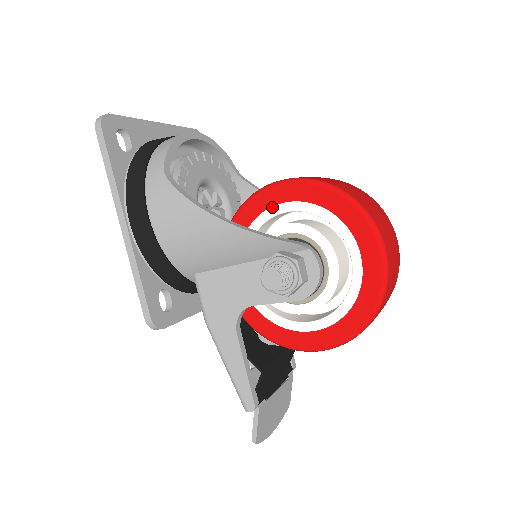
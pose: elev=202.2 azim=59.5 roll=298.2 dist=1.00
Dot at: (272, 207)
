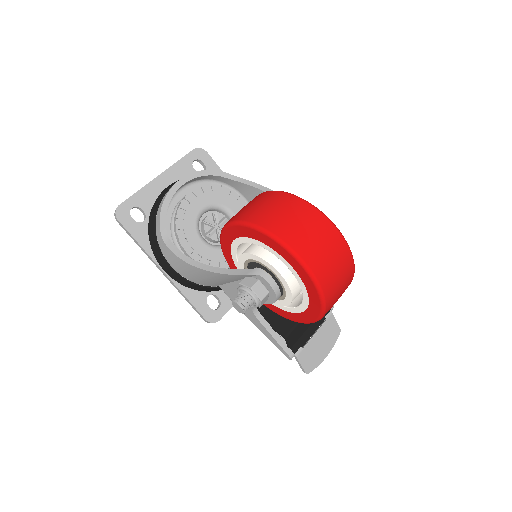
Dot at: (234, 240)
